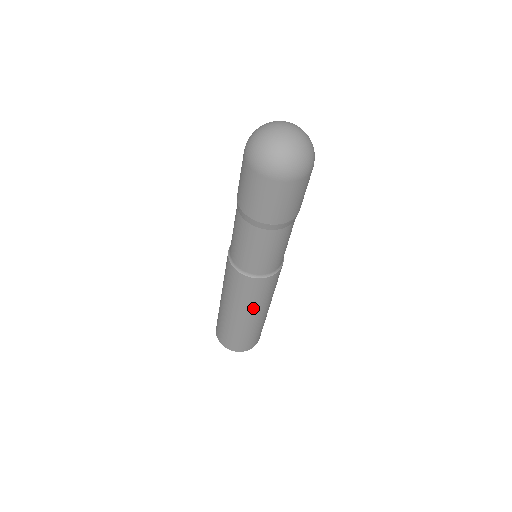
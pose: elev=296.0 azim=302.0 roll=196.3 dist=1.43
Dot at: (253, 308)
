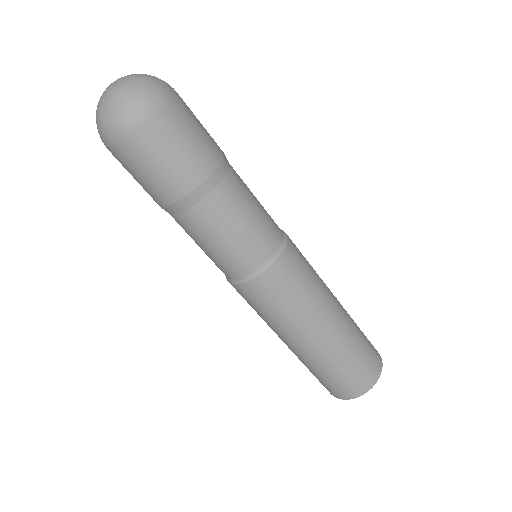
Dot at: (282, 329)
